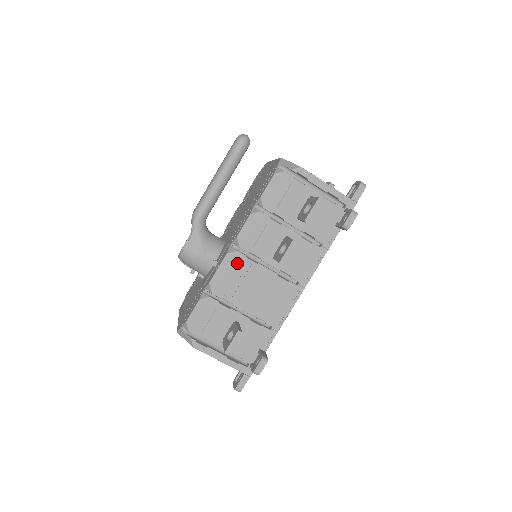
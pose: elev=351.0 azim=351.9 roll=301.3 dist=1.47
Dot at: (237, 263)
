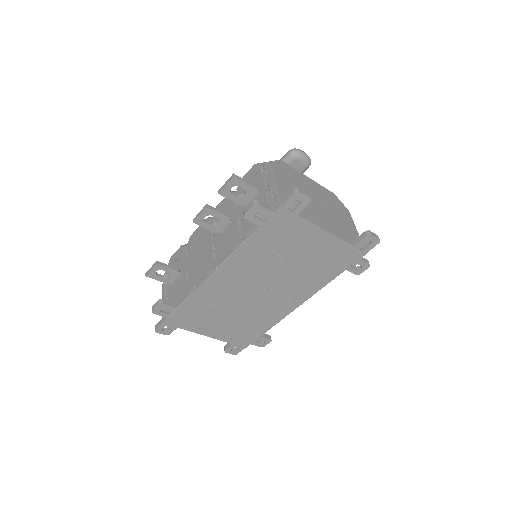
Dot at: occluded
